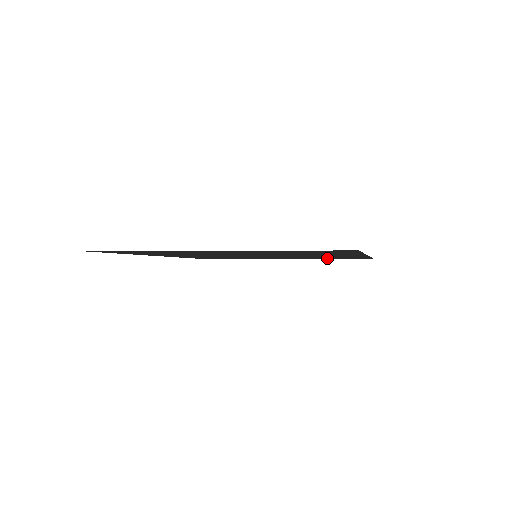
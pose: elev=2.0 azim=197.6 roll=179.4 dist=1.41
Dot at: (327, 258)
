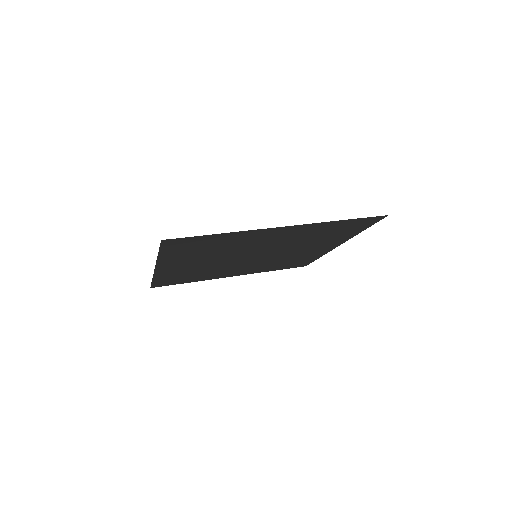
Dot at: (346, 232)
